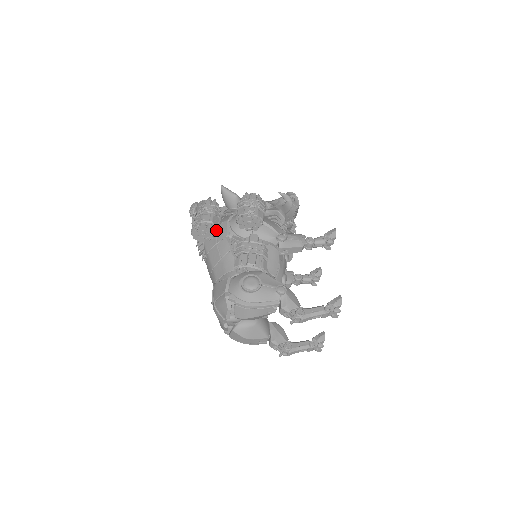
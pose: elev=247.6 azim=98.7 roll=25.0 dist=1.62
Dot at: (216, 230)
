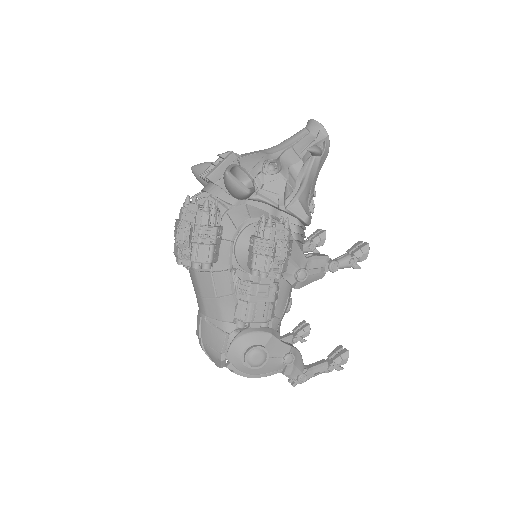
Dot at: occluded
